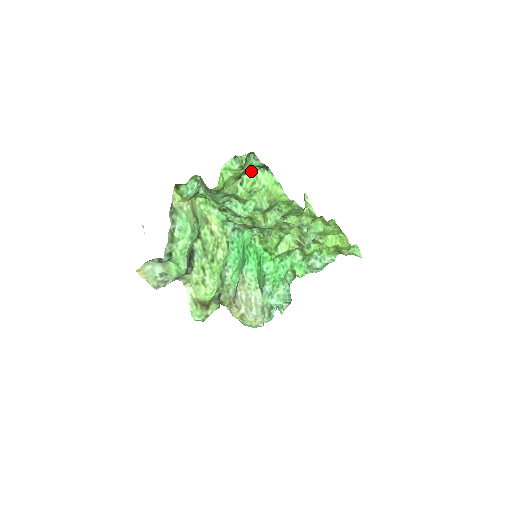
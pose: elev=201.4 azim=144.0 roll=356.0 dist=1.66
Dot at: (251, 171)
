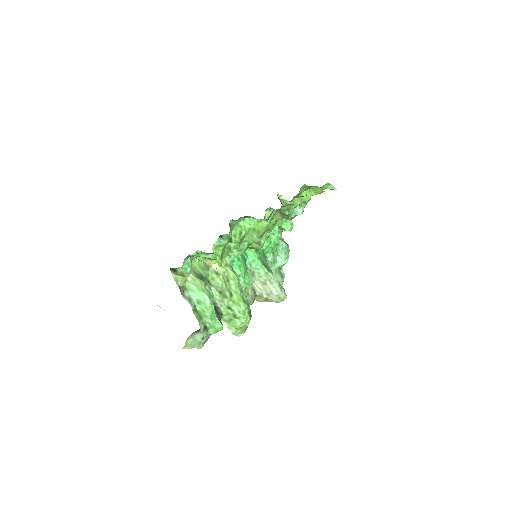
Dot at: (234, 227)
